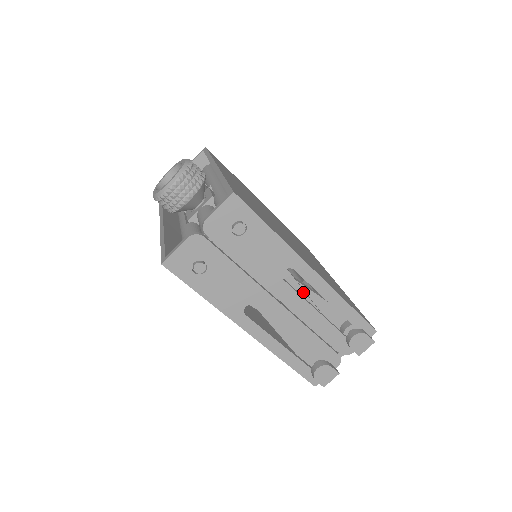
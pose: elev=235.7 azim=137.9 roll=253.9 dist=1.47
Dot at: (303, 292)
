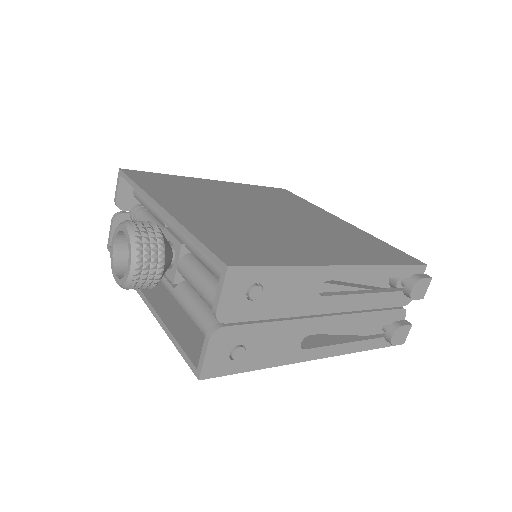
Dot at: (344, 287)
